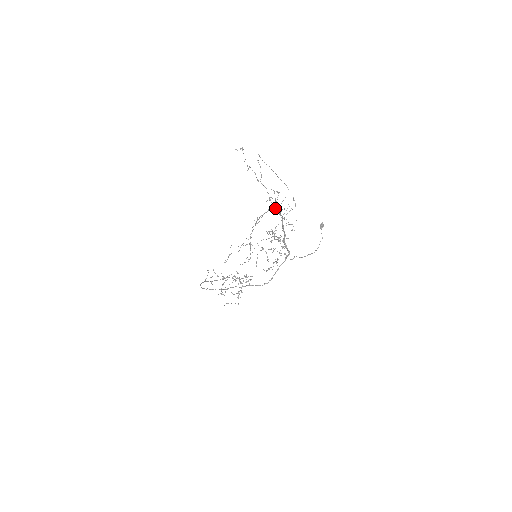
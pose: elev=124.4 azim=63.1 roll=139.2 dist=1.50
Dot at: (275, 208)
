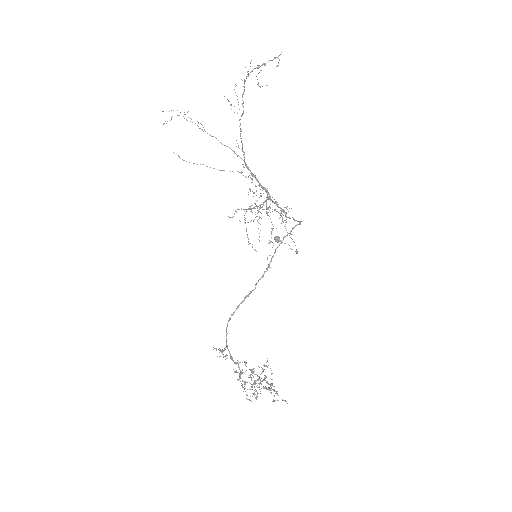
Dot at: occluded
